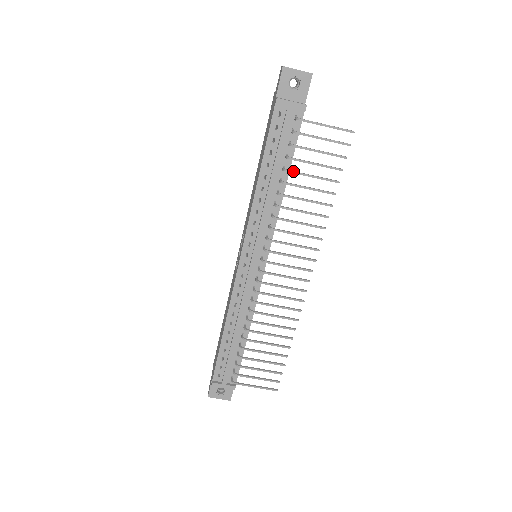
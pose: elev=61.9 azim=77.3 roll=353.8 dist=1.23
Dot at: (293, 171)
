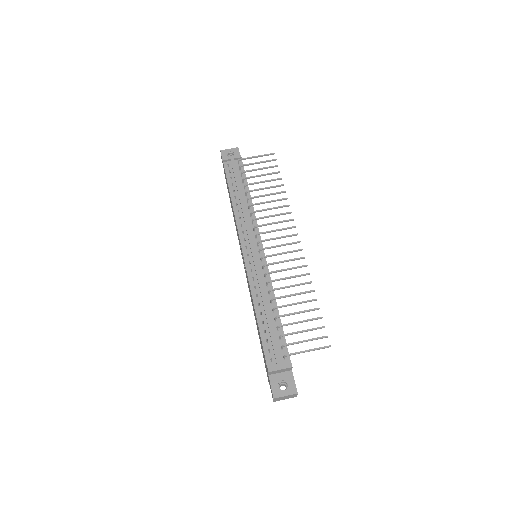
Dot at: (250, 183)
